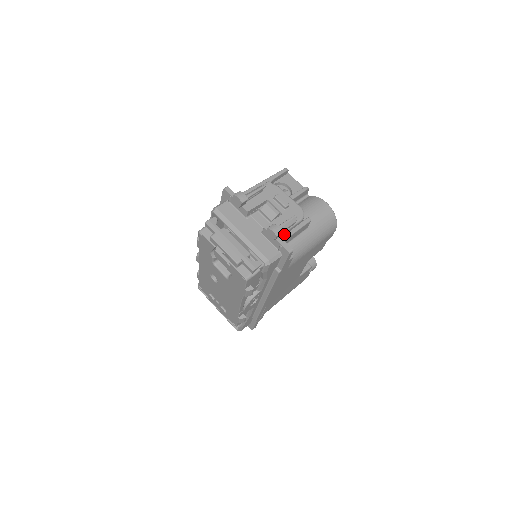
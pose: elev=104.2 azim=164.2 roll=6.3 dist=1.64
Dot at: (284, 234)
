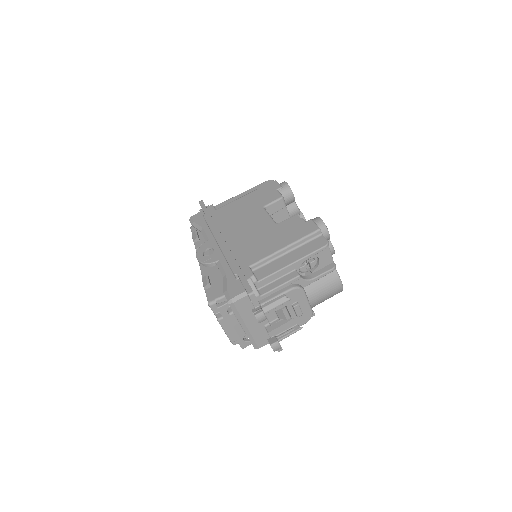
Dot at: occluded
